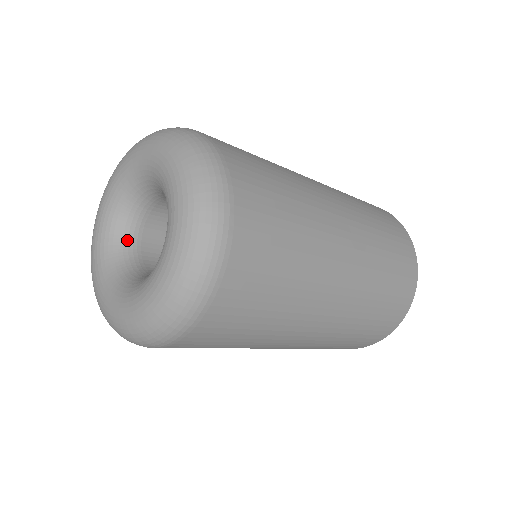
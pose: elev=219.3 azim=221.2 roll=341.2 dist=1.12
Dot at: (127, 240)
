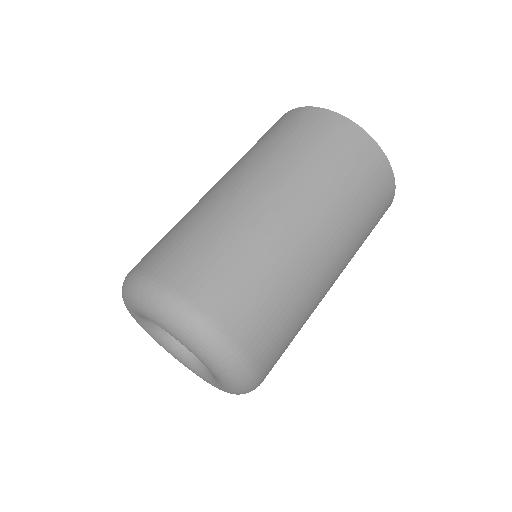
Dot at: occluded
